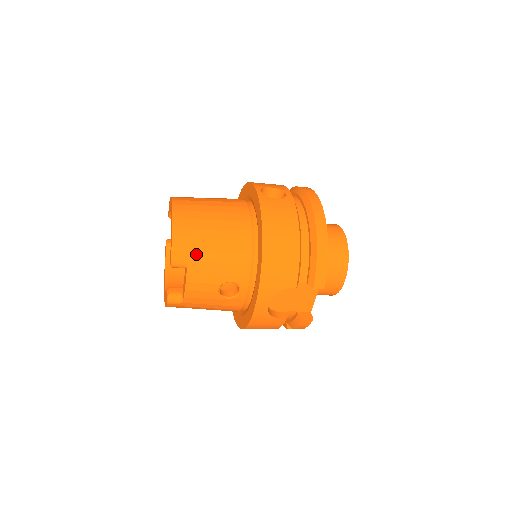
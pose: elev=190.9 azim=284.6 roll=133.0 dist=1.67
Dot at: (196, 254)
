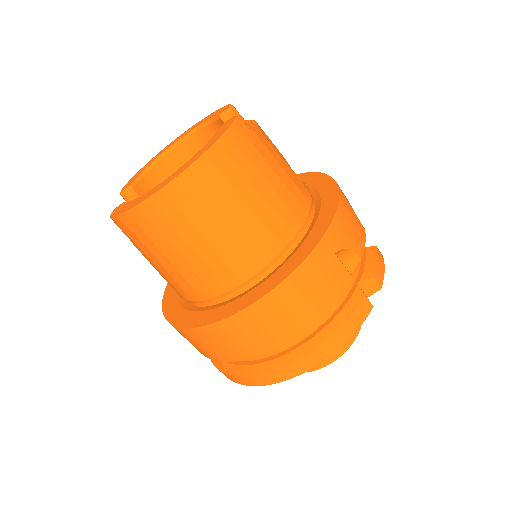
Dot at: occluded
